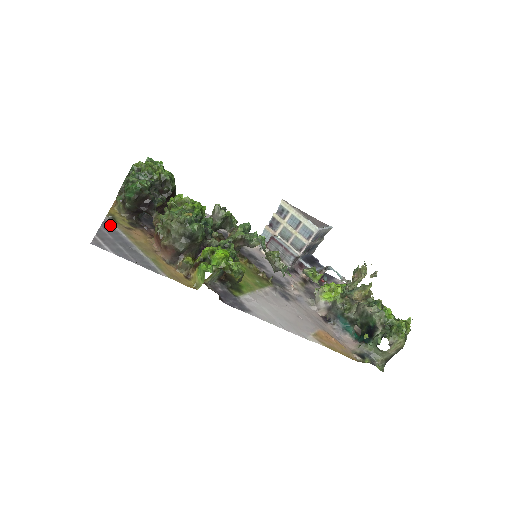
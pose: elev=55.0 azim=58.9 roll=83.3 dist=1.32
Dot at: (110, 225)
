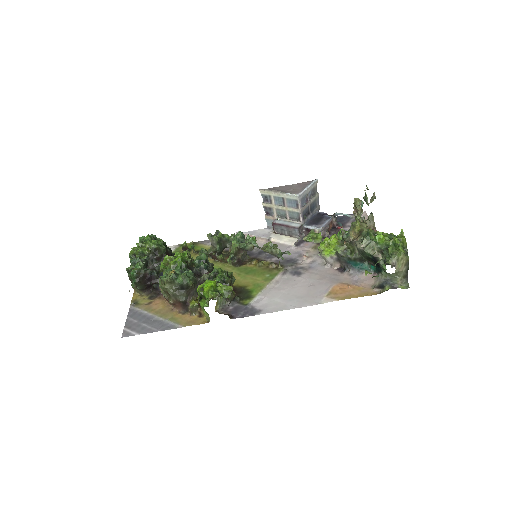
Dot at: (134, 311)
